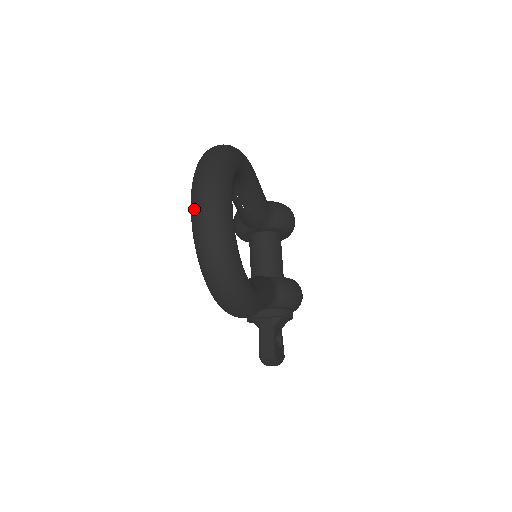
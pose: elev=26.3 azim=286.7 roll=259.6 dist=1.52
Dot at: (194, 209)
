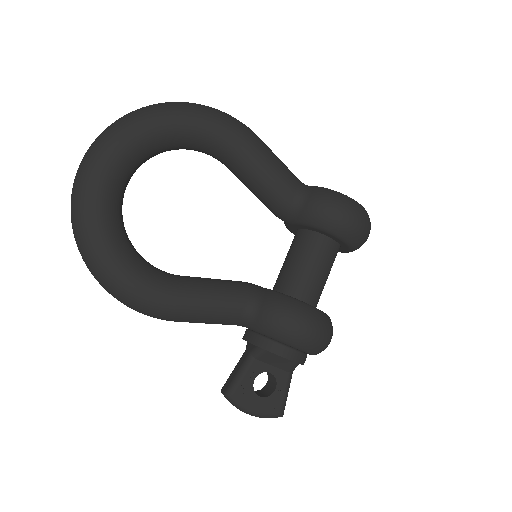
Dot at: occluded
